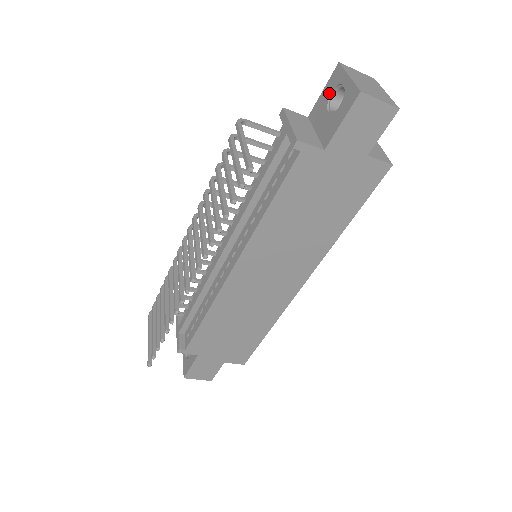
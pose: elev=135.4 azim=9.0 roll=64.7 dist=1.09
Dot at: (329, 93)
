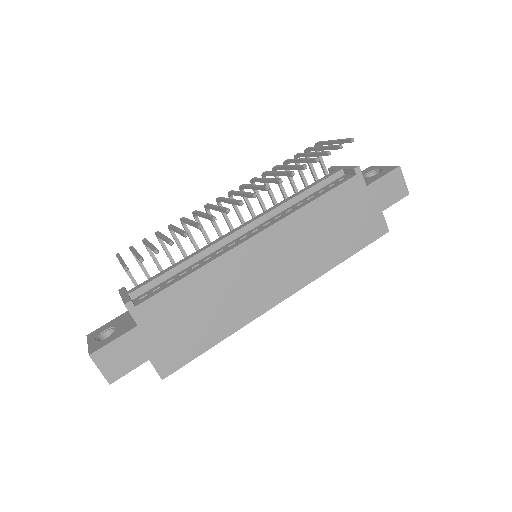
Dot at: (364, 174)
